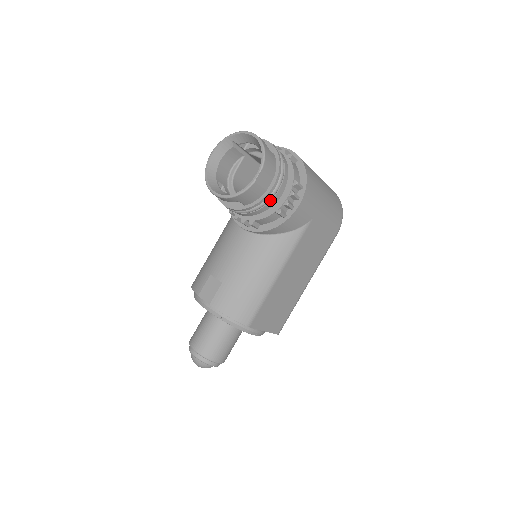
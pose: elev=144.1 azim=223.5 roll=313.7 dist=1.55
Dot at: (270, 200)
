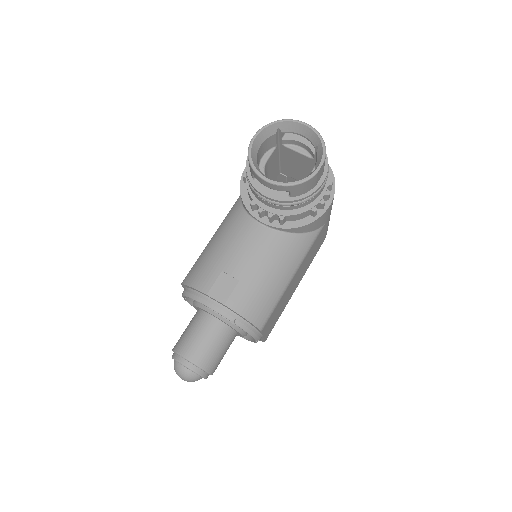
Dot at: (314, 196)
